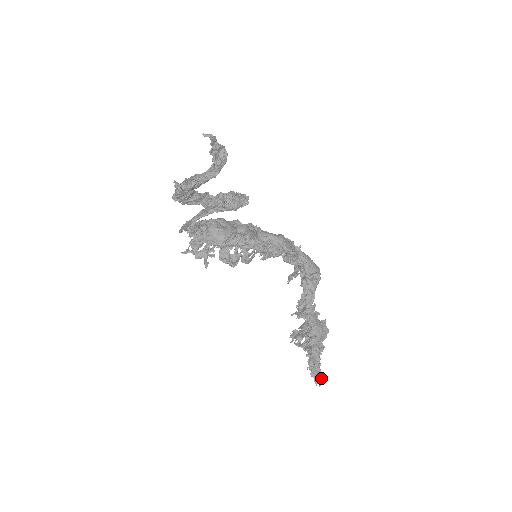
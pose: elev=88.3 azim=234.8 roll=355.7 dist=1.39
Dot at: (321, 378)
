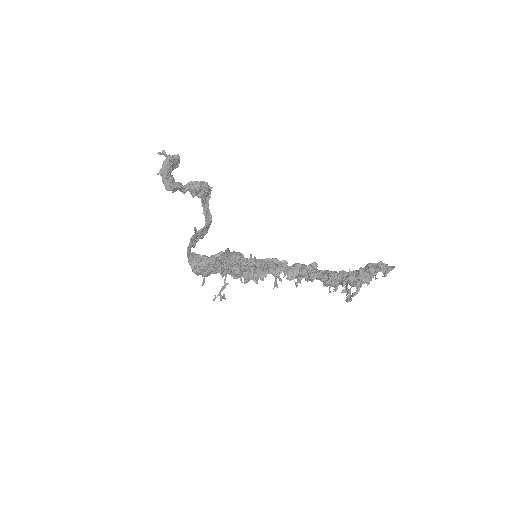
Dot at: (390, 268)
